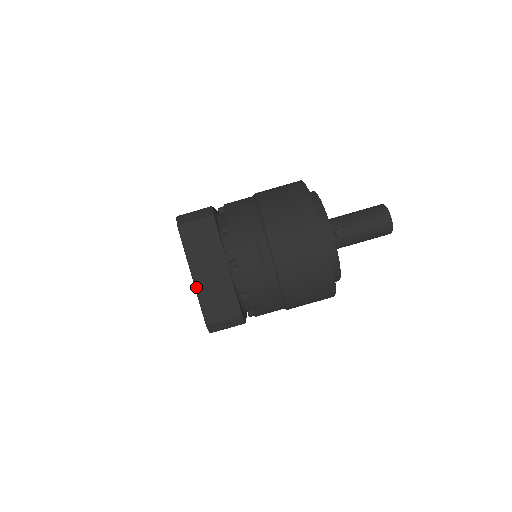
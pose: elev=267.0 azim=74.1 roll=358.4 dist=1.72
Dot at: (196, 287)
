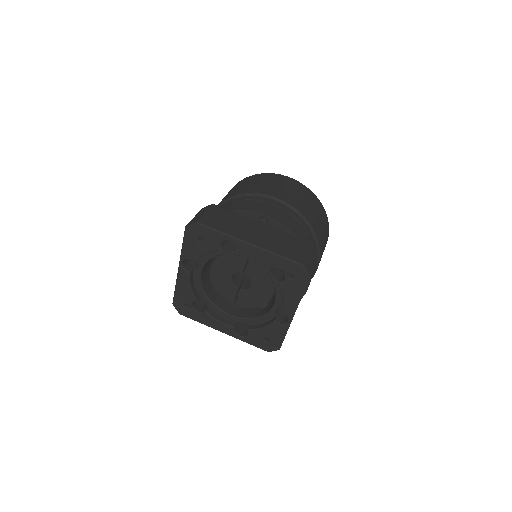
Dot at: (262, 248)
